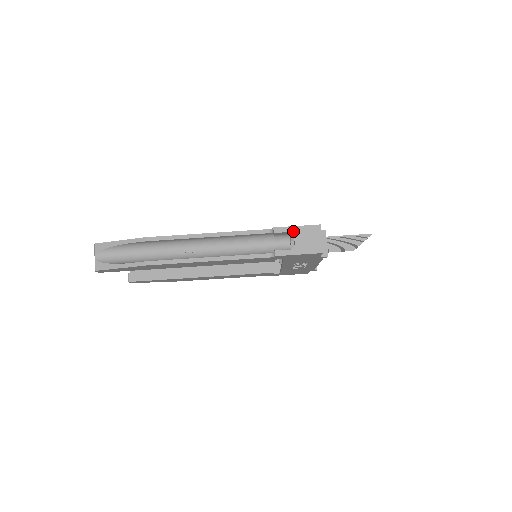
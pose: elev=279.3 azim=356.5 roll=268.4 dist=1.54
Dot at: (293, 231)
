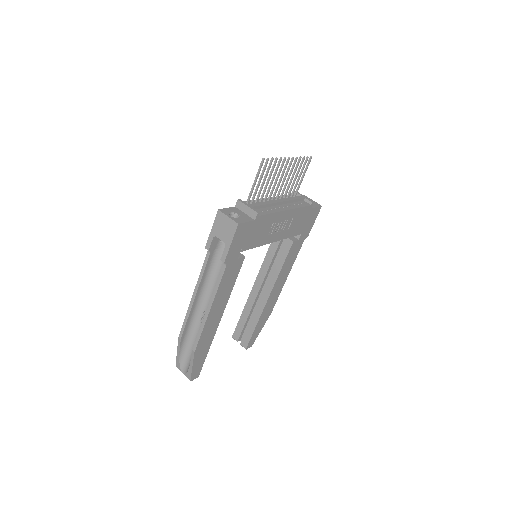
Dot at: (213, 235)
